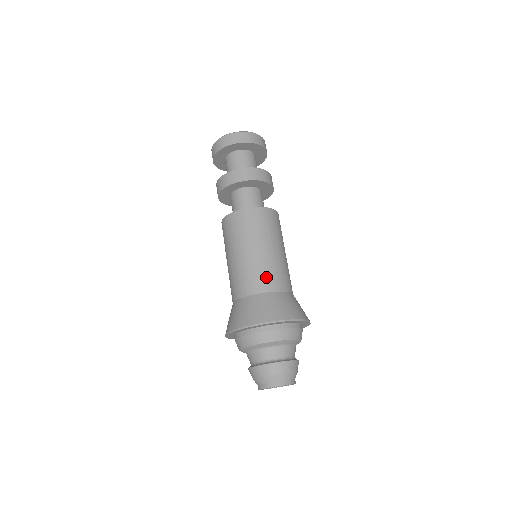
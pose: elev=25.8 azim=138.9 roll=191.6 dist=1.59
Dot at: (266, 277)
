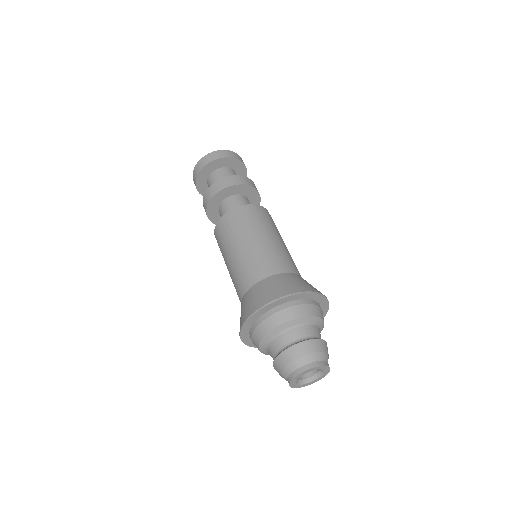
Dot at: (263, 264)
